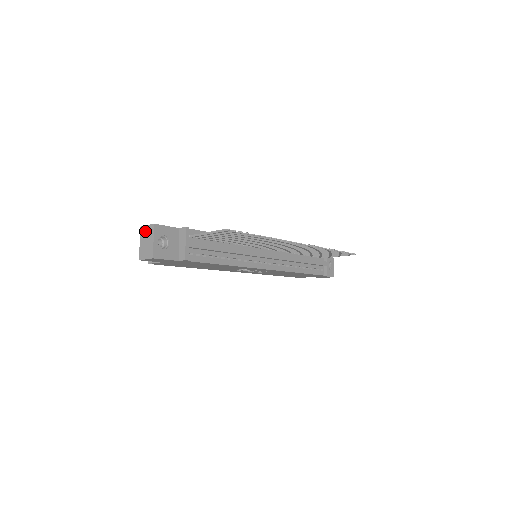
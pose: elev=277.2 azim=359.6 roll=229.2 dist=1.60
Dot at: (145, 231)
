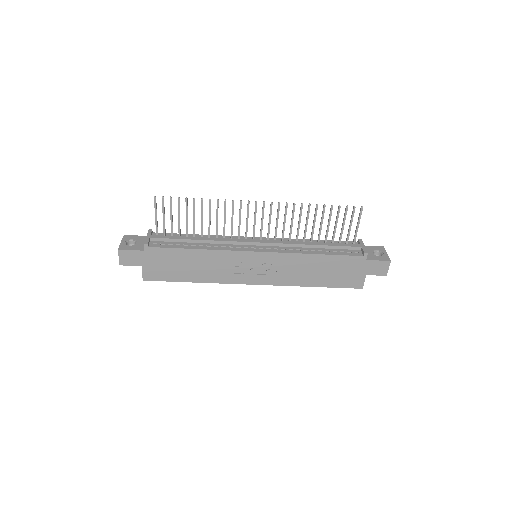
Dot at: occluded
